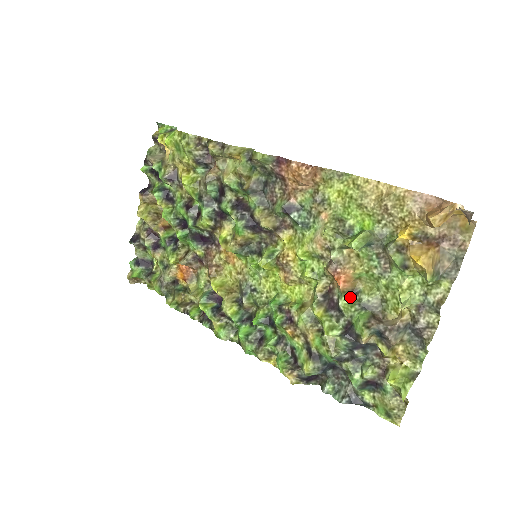
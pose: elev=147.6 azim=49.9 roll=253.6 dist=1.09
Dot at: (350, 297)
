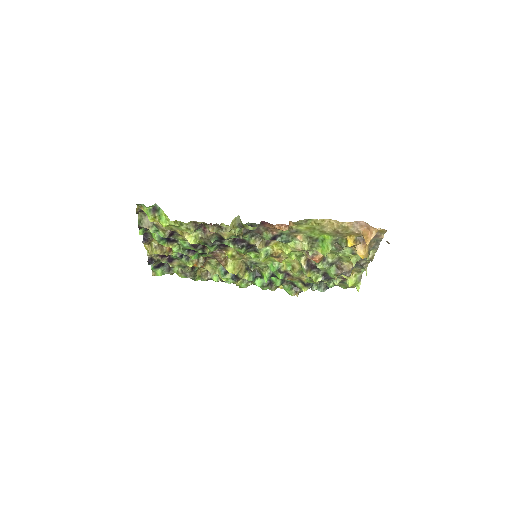
Dot at: (322, 262)
